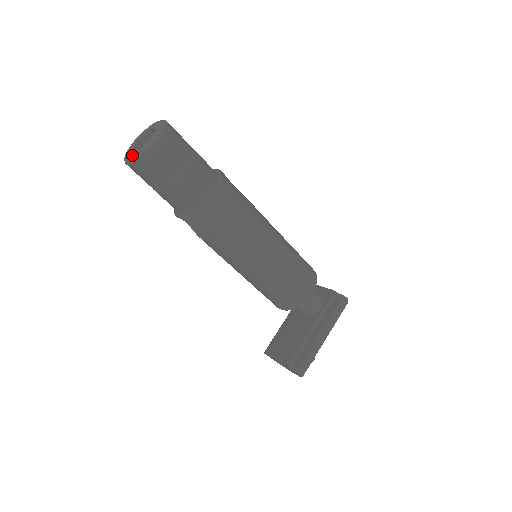
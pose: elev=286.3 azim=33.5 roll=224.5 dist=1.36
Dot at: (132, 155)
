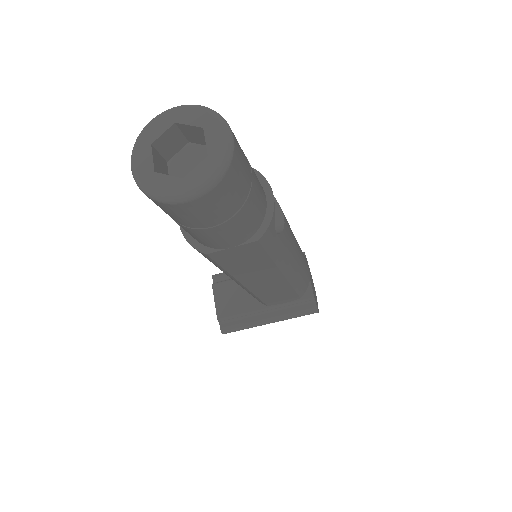
Dot at: (144, 167)
